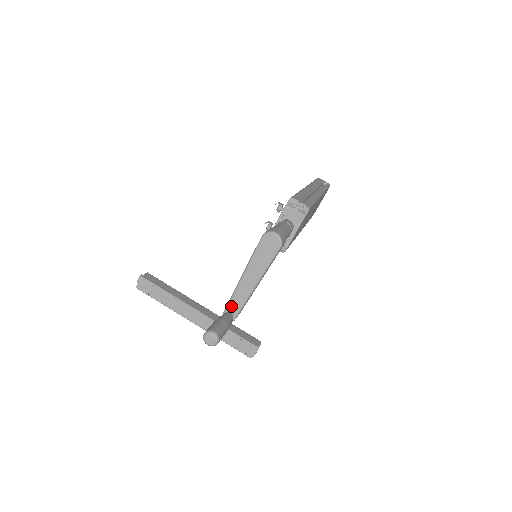
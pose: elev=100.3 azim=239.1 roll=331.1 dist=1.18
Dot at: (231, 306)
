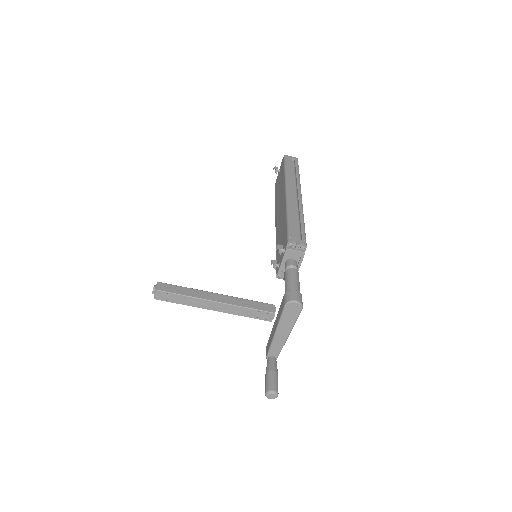
Dot at: (272, 352)
